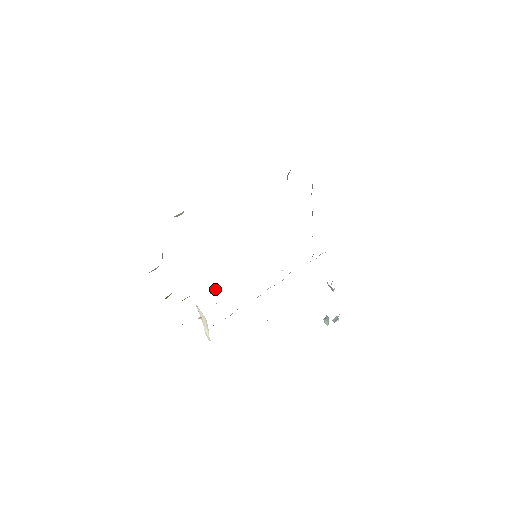
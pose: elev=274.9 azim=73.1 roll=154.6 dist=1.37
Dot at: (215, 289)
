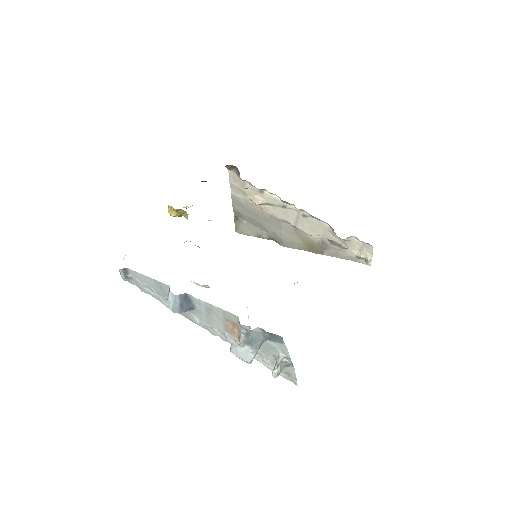
Dot at: occluded
